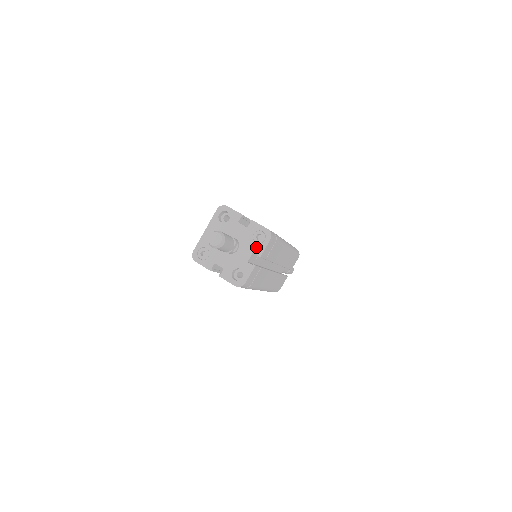
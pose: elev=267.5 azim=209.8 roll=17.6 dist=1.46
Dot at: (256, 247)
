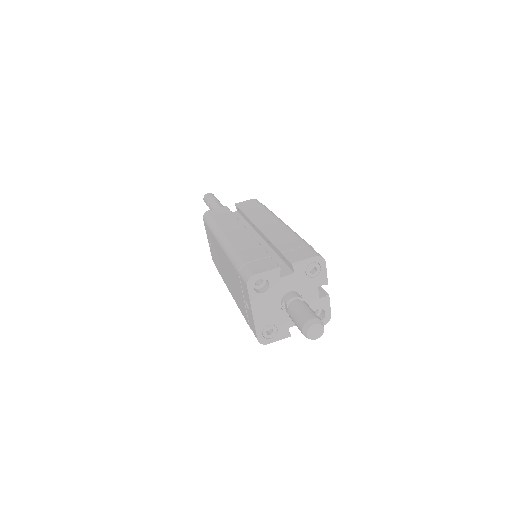
Dot at: (317, 281)
